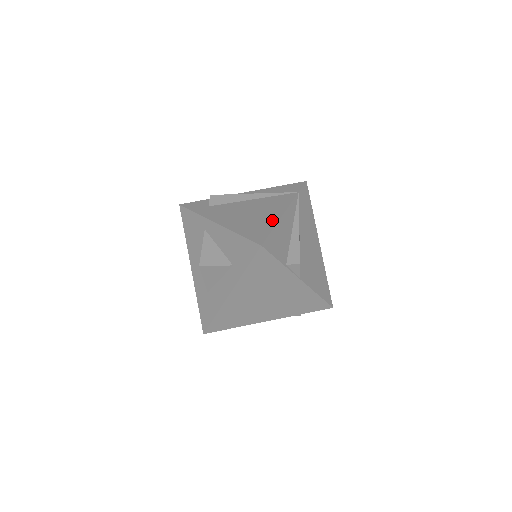
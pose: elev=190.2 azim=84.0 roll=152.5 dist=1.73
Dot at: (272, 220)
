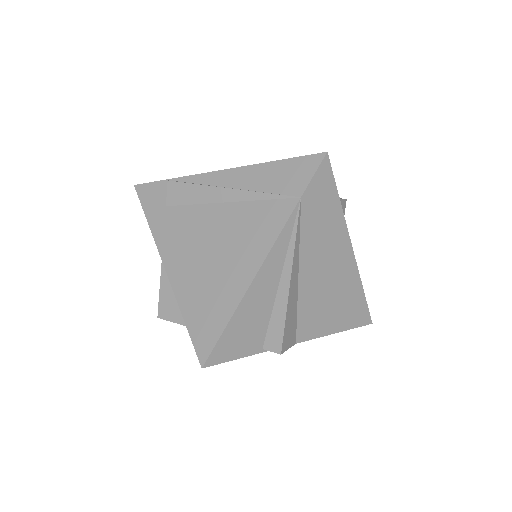
Dot at: (234, 292)
